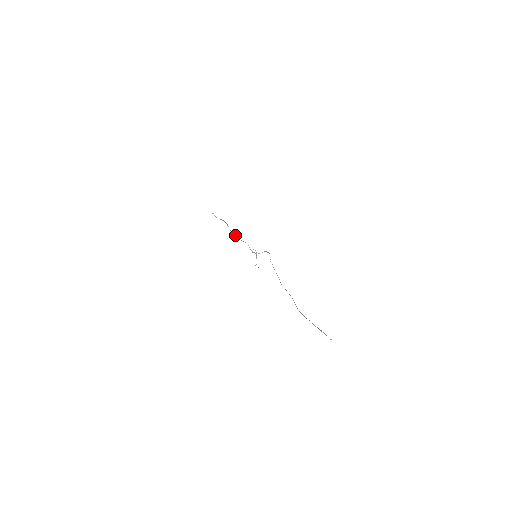
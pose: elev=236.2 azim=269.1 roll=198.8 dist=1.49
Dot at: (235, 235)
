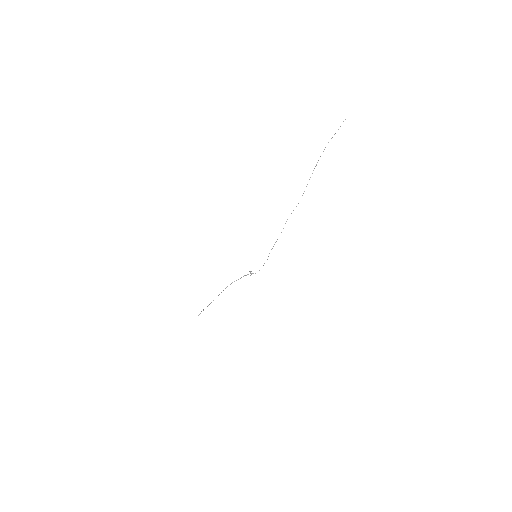
Dot at: occluded
